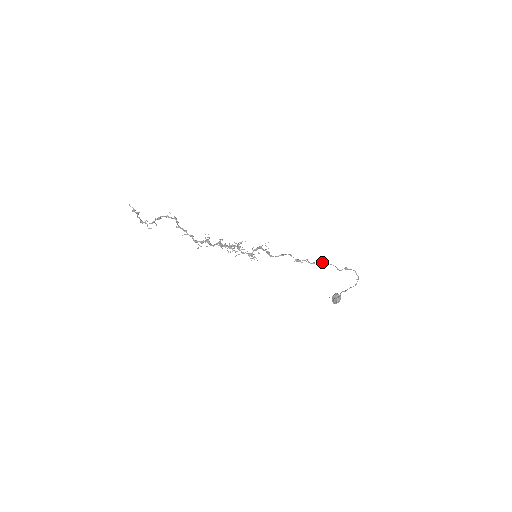
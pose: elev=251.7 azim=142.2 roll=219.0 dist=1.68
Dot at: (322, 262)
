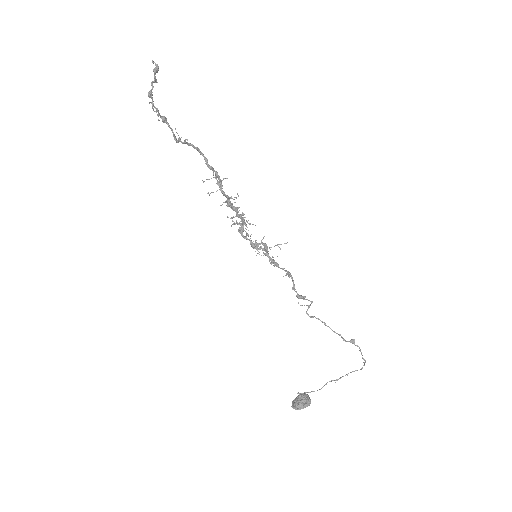
Dot at: occluded
